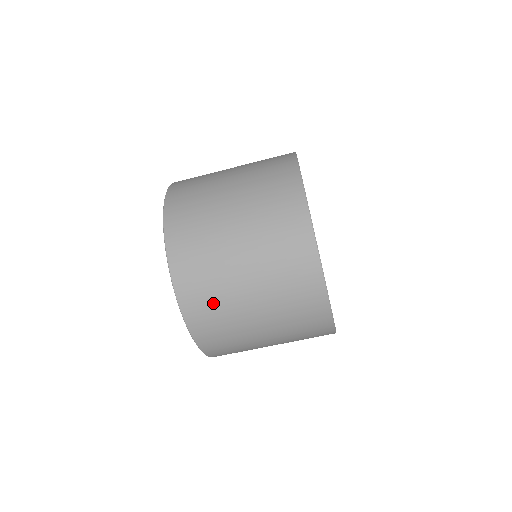
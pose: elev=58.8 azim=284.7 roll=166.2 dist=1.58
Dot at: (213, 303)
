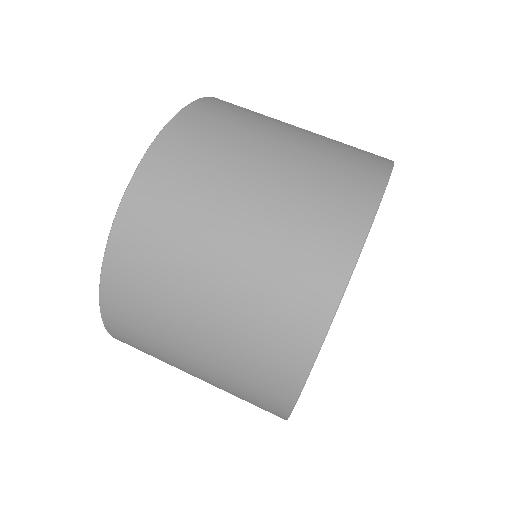
Dot at: (199, 164)
